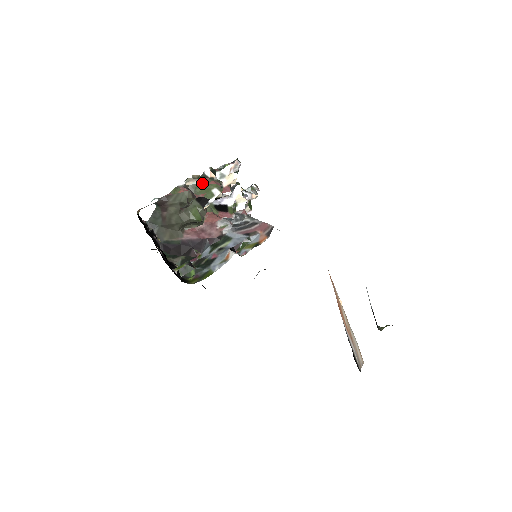
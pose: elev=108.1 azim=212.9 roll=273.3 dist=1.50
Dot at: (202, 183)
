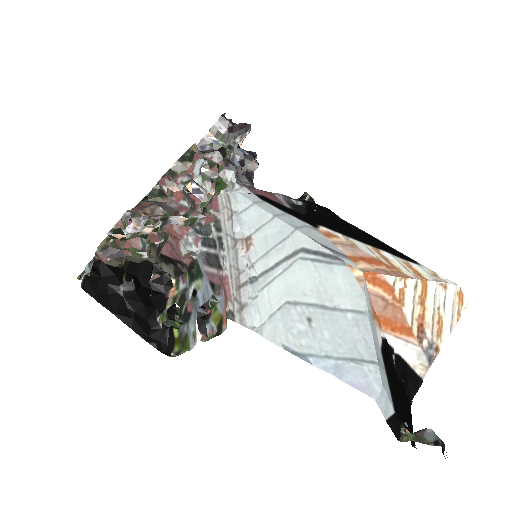
Dot at: (117, 244)
